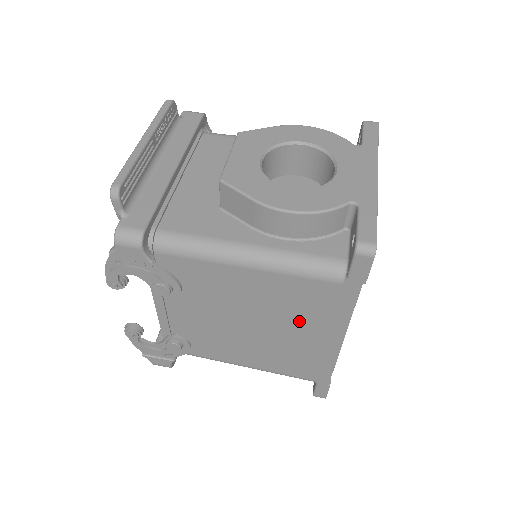
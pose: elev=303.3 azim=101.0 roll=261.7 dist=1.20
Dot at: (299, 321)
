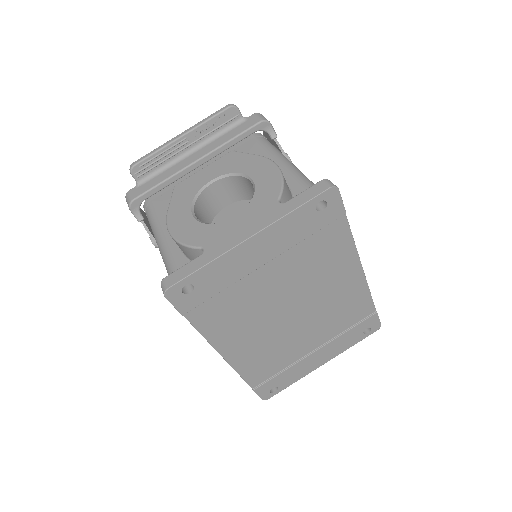
Dot at: occluded
